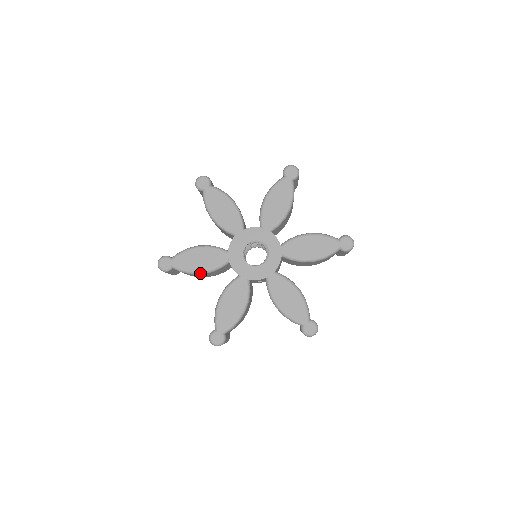
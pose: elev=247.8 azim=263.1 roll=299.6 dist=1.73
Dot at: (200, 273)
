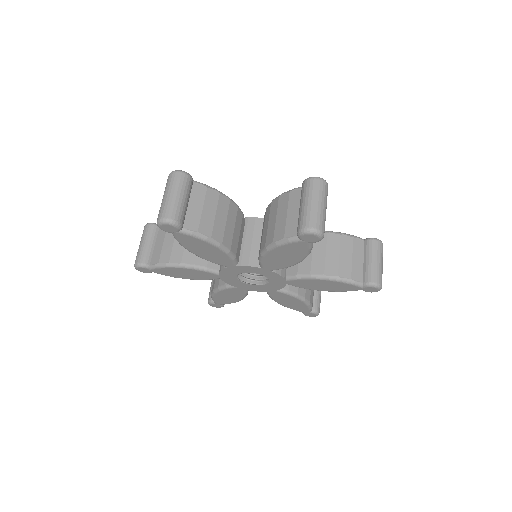
Dot at: occluded
